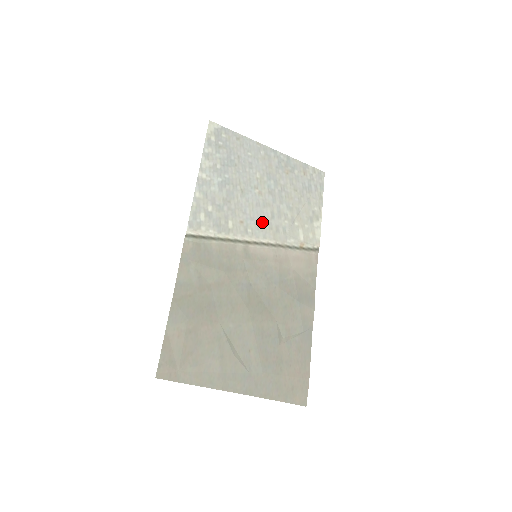
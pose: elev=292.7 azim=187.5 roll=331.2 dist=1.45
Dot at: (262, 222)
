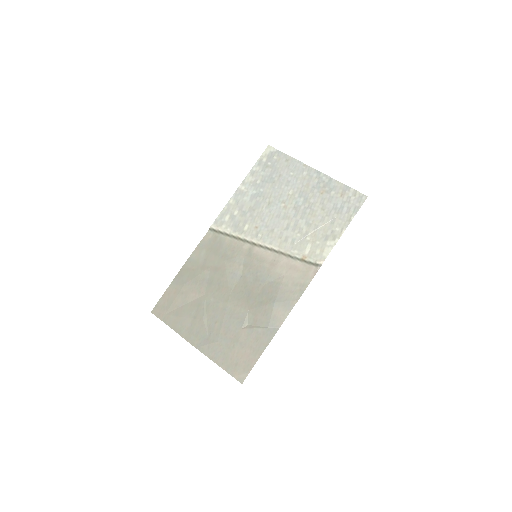
Dot at: (275, 231)
